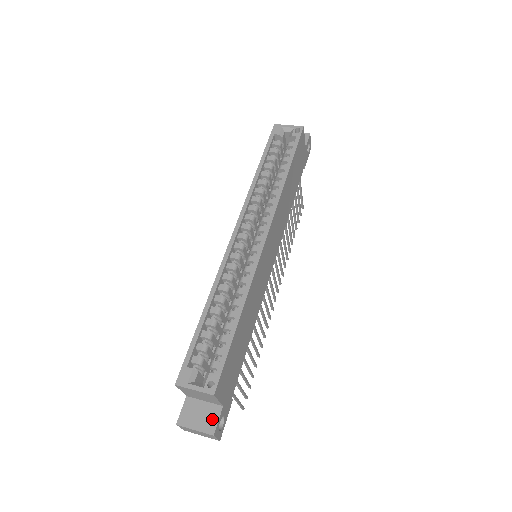
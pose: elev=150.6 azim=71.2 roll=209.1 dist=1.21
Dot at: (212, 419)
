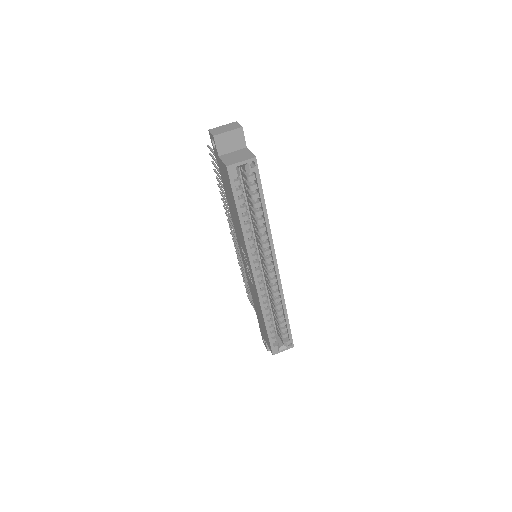
Dot at: occluded
